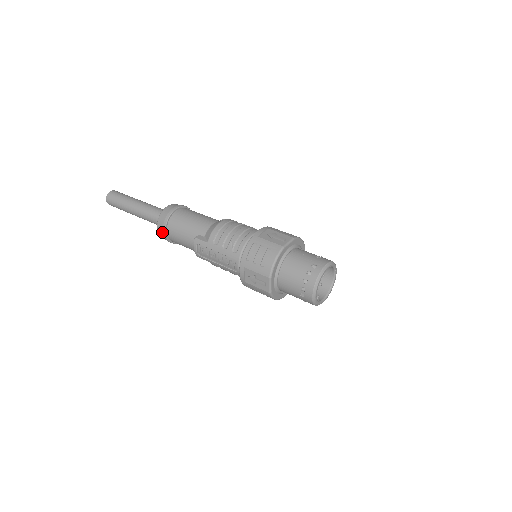
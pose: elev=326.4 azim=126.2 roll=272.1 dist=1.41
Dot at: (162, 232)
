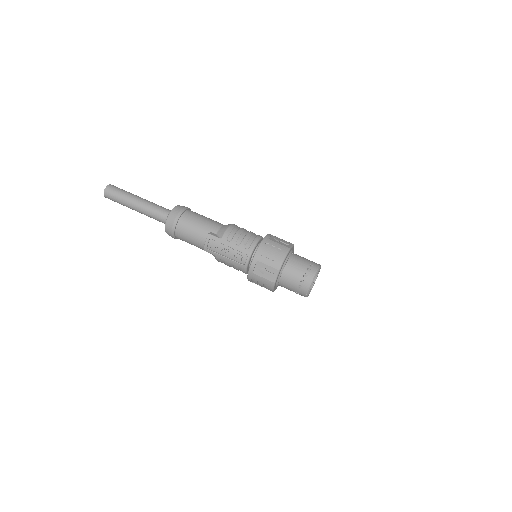
Dot at: (171, 226)
